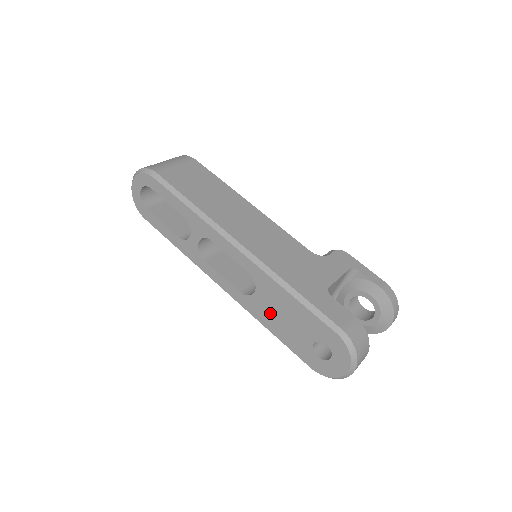
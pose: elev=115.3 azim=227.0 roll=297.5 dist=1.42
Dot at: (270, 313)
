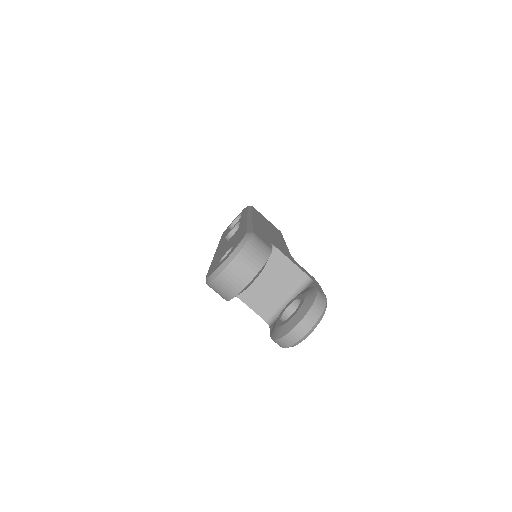
Dot at: (224, 248)
